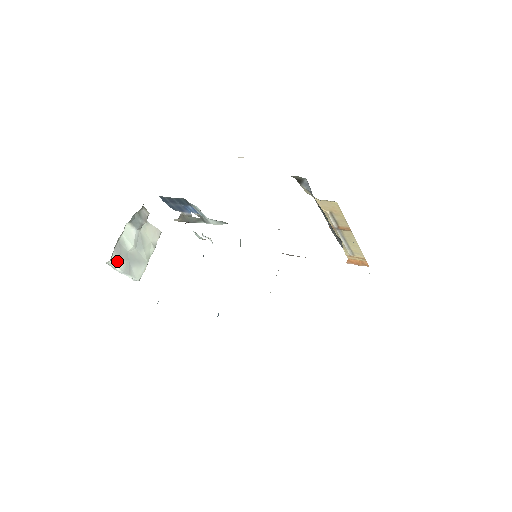
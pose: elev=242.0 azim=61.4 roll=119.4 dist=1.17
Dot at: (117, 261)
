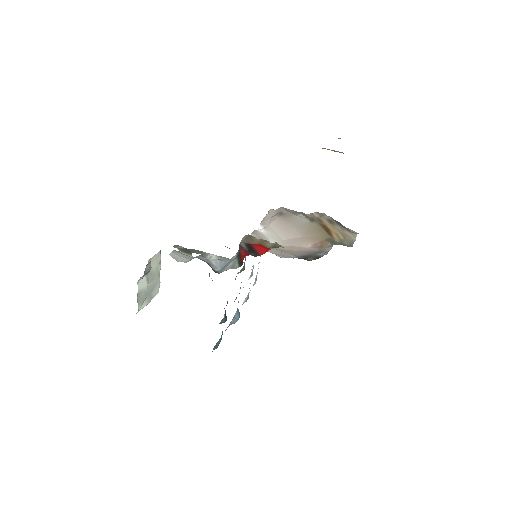
Dot at: (142, 305)
